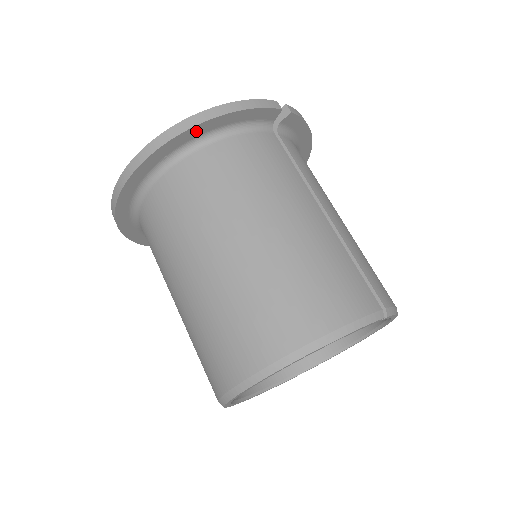
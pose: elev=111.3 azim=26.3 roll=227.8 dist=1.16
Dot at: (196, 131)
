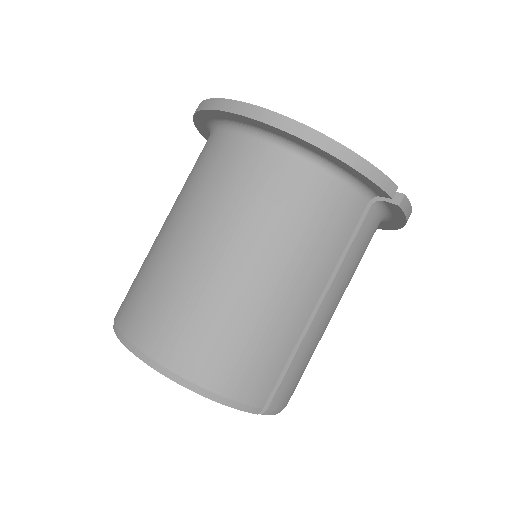
Dot at: (304, 143)
